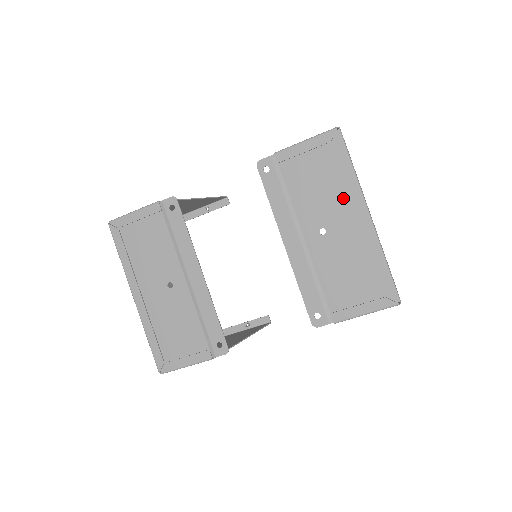
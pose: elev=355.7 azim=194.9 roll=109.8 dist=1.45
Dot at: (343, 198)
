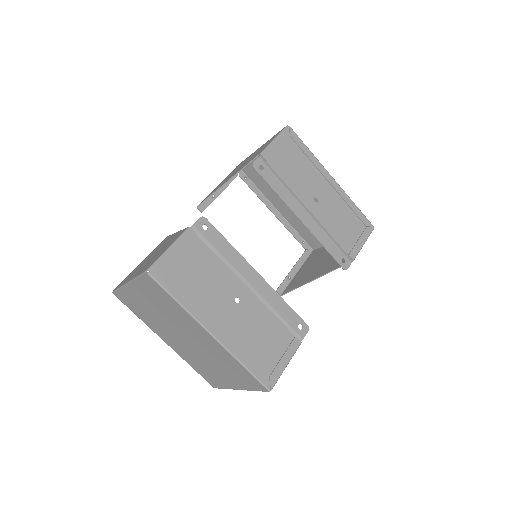
Dot at: (314, 172)
